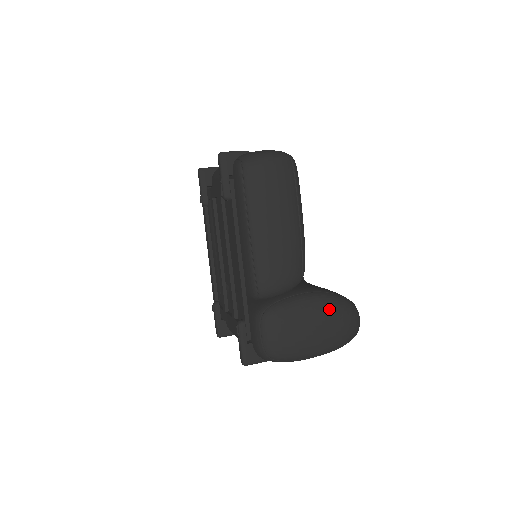
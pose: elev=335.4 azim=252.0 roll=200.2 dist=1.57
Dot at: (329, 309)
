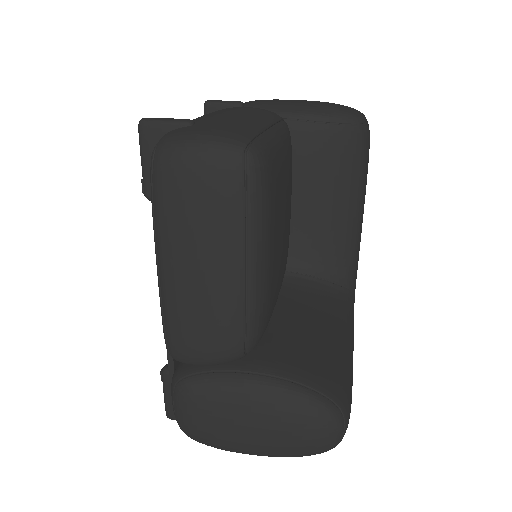
Dot at: (280, 411)
